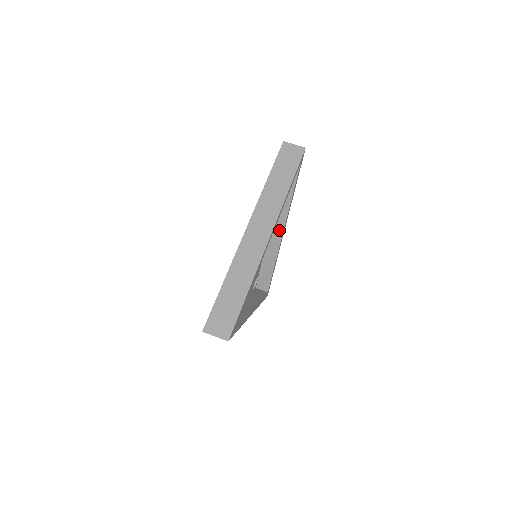
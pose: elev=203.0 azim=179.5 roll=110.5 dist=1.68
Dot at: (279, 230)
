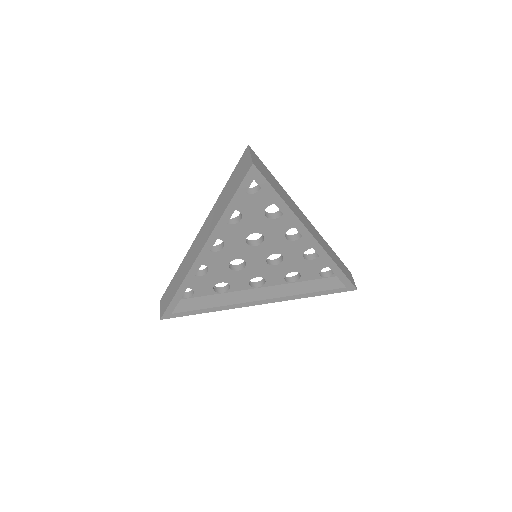
Dot at: (264, 296)
